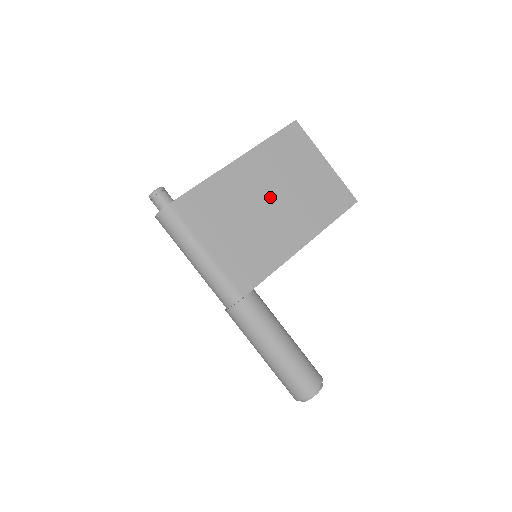
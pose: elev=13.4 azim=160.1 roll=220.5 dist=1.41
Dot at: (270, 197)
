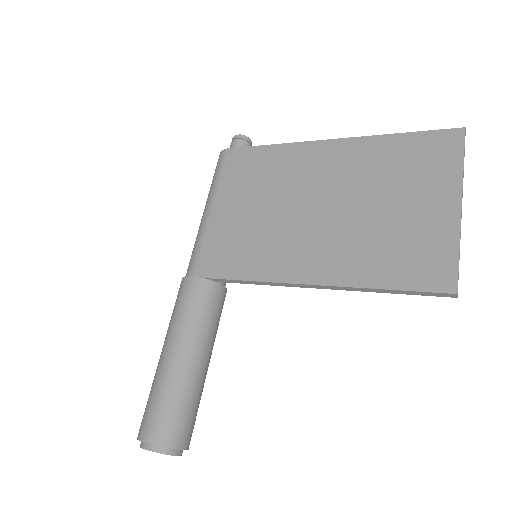
Dot at: (325, 200)
